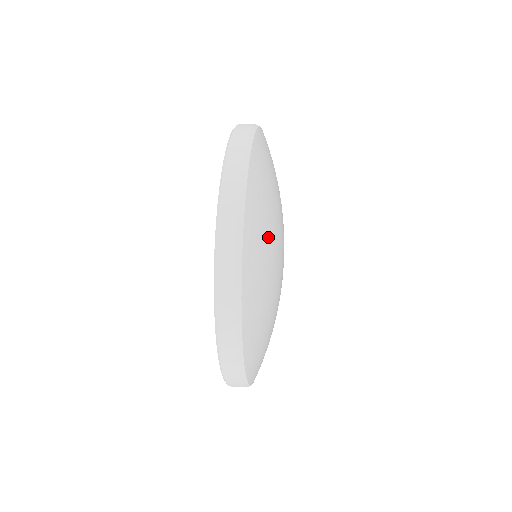
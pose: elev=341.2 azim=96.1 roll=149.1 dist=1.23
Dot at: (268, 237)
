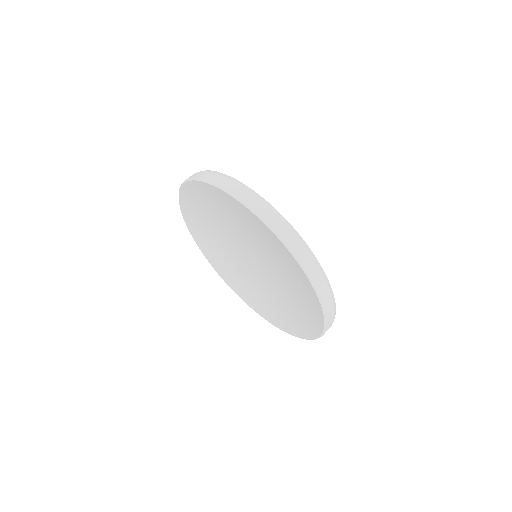
Dot at: occluded
